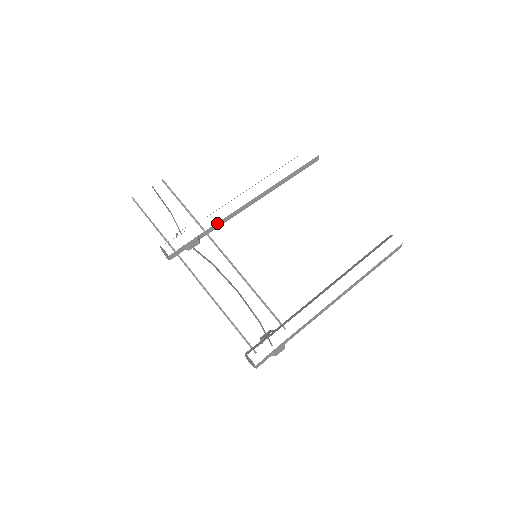
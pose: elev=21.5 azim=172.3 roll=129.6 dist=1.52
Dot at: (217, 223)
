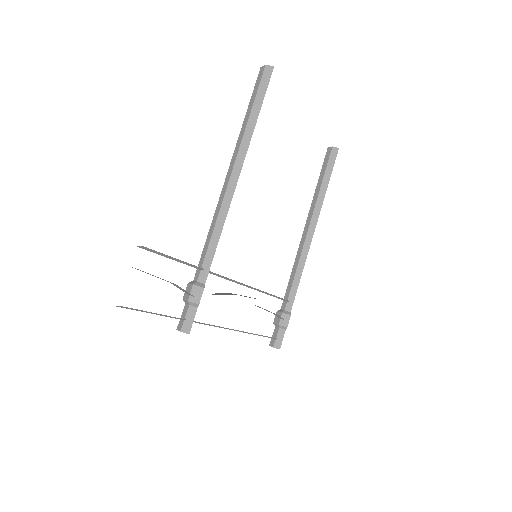
Dot at: occluded
